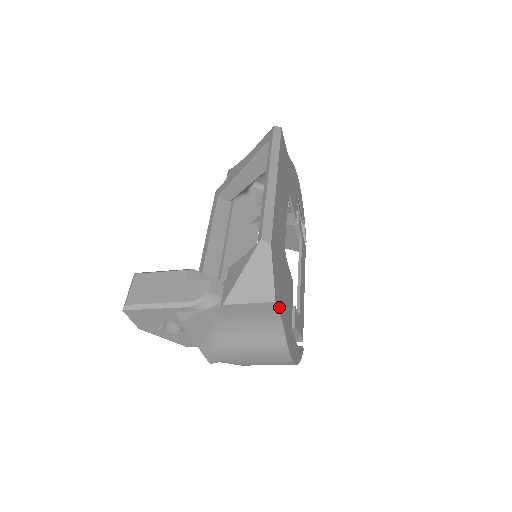
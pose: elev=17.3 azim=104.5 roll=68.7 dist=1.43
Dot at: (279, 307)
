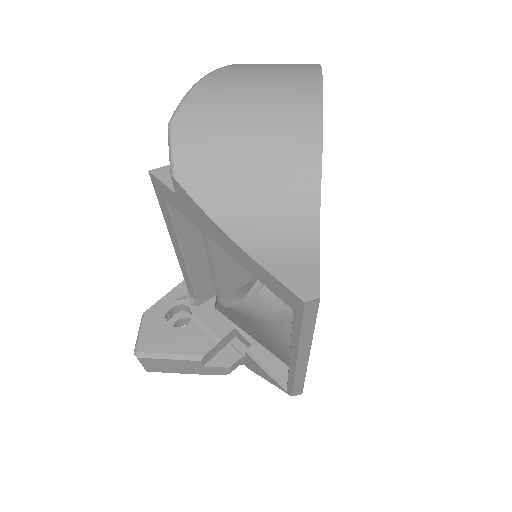
Dot at: occluded
